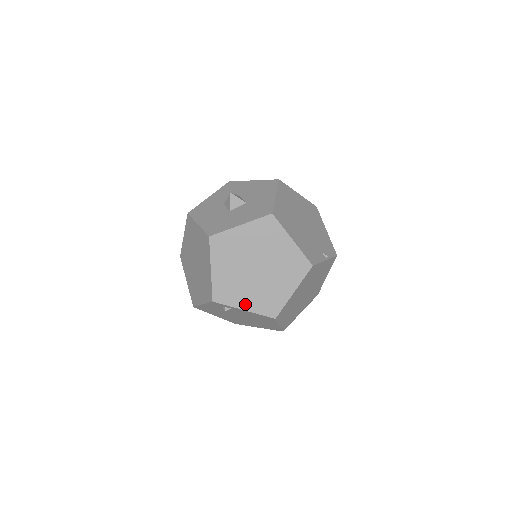
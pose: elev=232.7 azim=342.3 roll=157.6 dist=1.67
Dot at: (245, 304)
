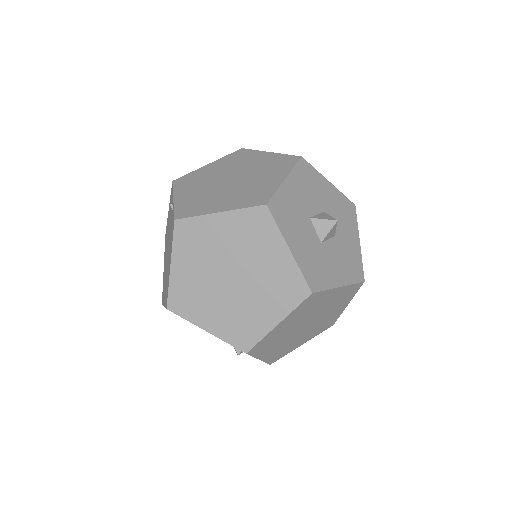
Dot at: (266, 355)
